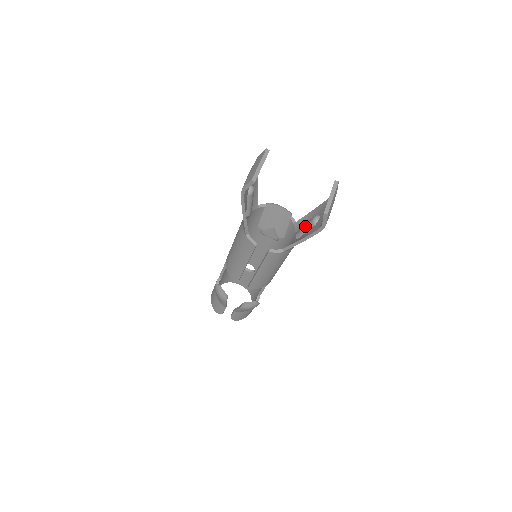
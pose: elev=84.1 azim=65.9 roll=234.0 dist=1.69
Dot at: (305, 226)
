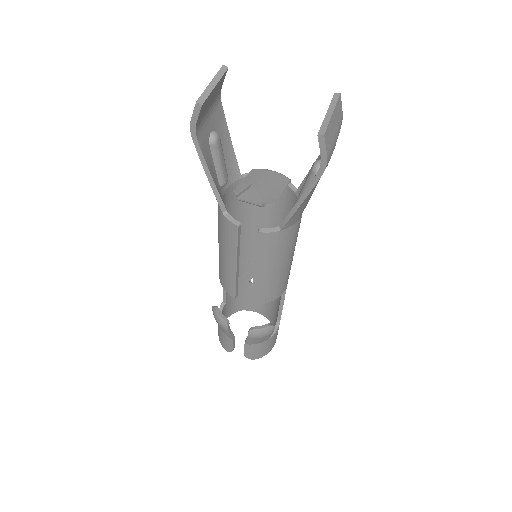
Dot at: occluded
